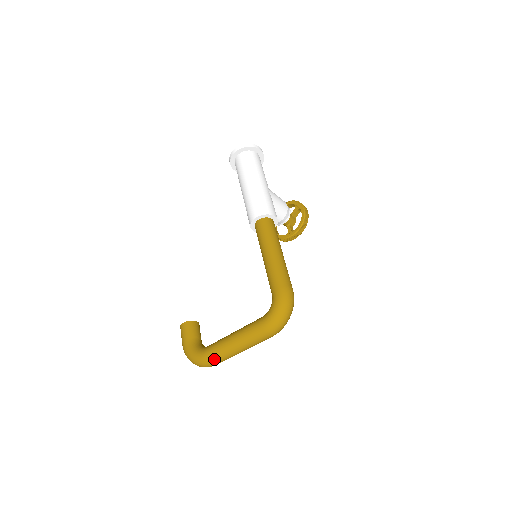
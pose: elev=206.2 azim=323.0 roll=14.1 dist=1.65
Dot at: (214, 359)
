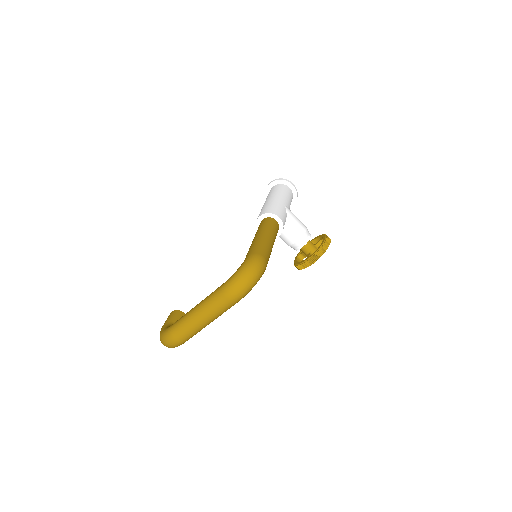
Dot at: (176, 330)
